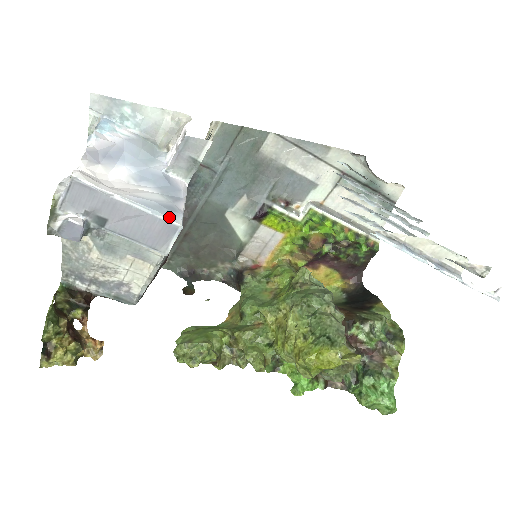
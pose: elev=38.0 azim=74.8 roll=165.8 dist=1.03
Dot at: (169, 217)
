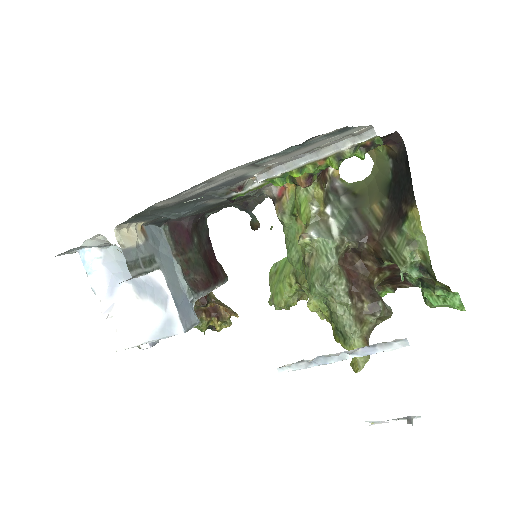
Dot at: (172, 334)
